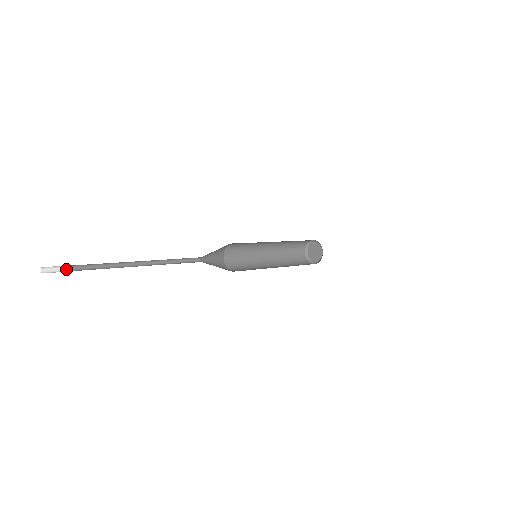
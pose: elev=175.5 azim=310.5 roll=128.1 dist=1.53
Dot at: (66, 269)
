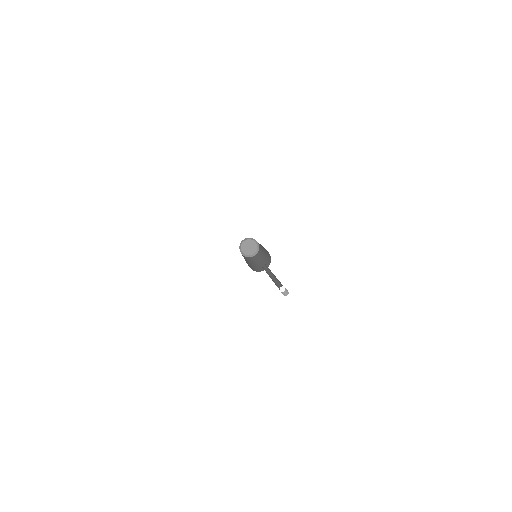
Dot at: (279, 289)
